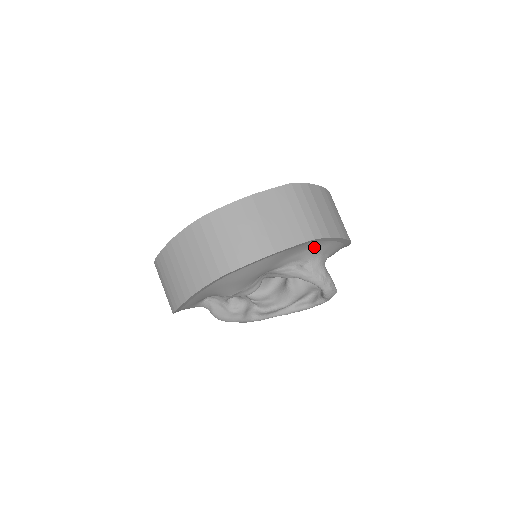
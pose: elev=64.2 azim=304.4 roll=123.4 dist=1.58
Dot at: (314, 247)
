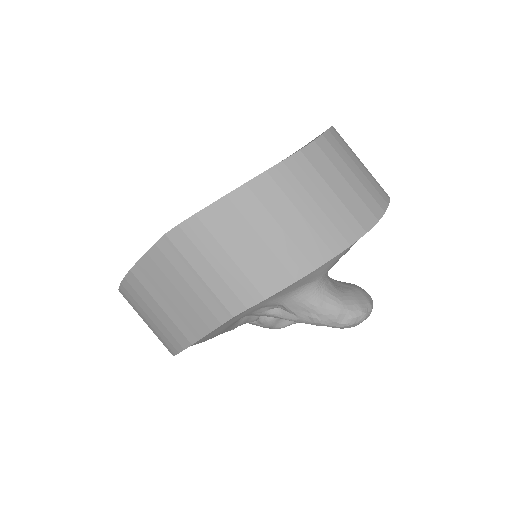
Dot at: occluded
